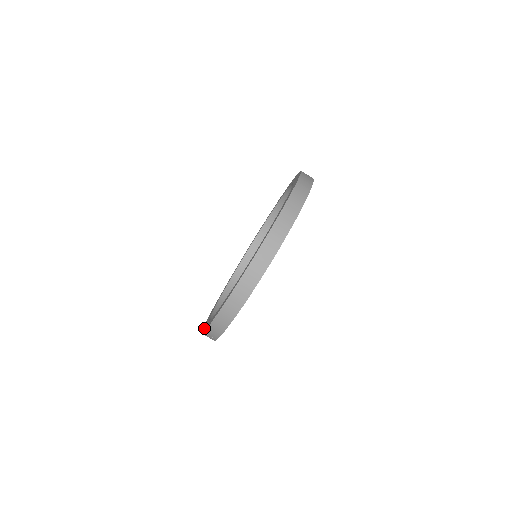
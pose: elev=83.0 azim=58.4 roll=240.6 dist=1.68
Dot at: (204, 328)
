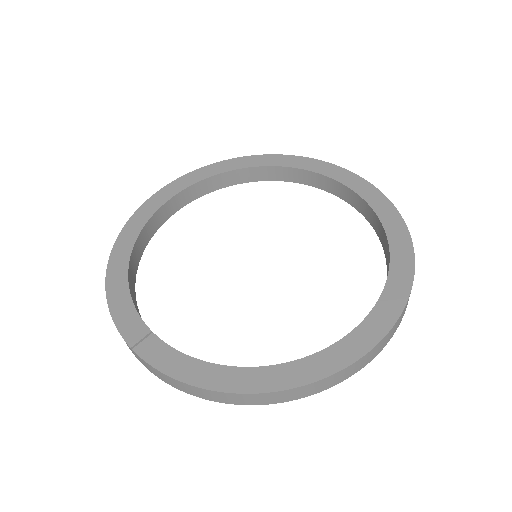
Dot at: (123, 319)
